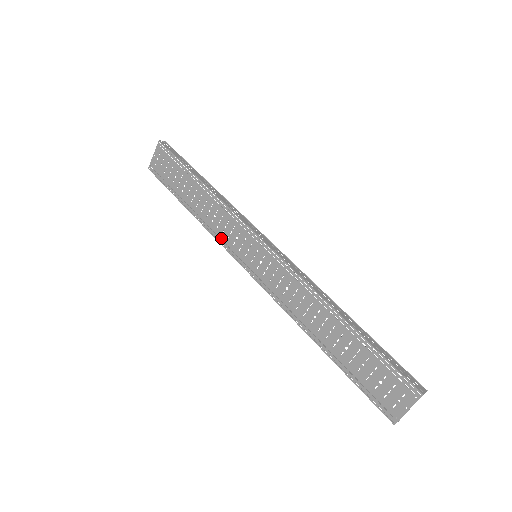
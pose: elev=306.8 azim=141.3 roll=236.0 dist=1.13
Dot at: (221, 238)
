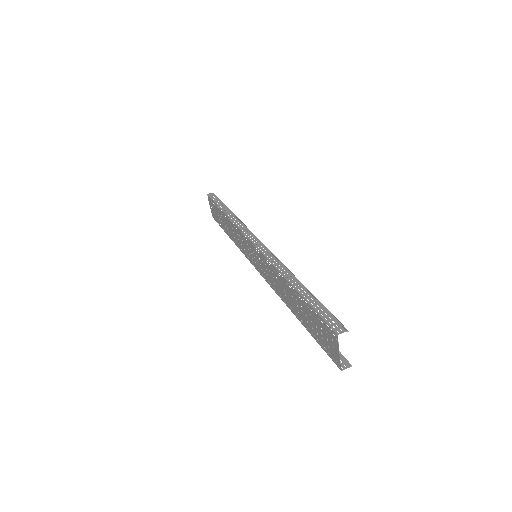
Dot at: (243, 251)
